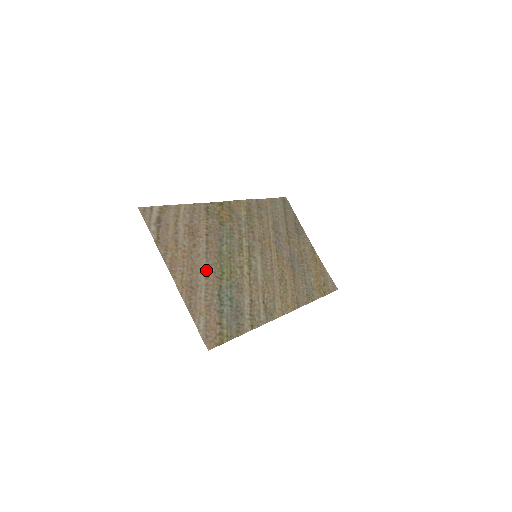
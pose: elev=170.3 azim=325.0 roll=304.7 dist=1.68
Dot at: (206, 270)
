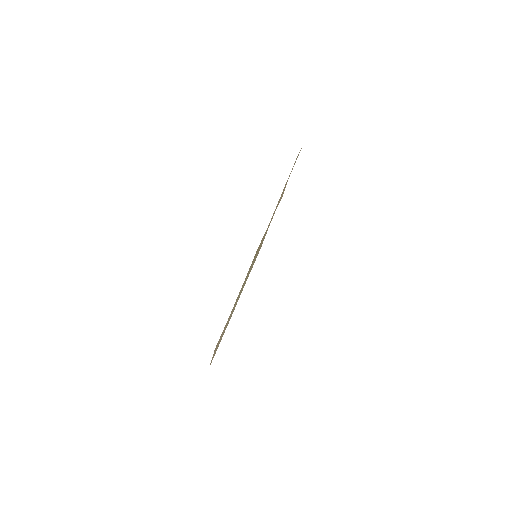
Dot at: occluded
